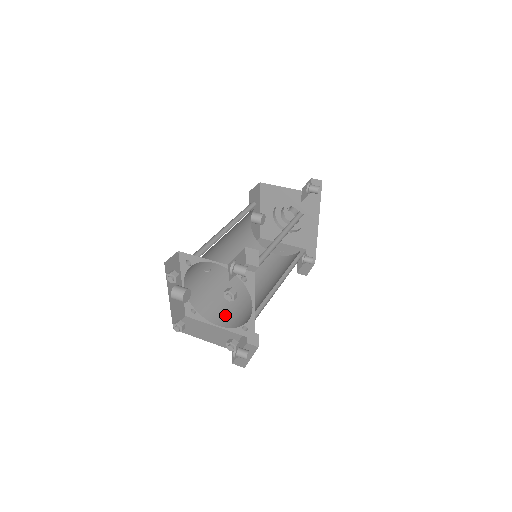
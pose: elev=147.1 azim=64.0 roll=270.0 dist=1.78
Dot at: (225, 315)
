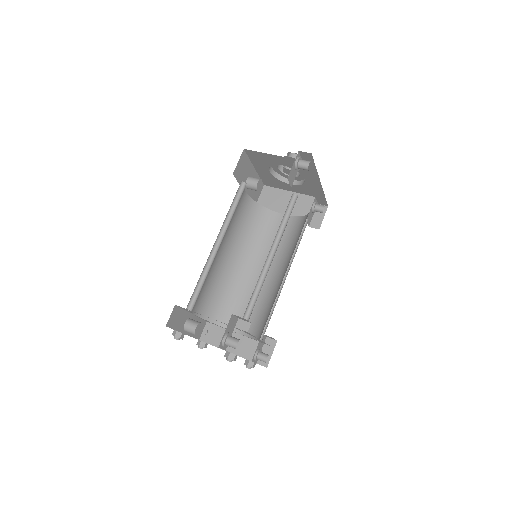
Dot at: occluded
